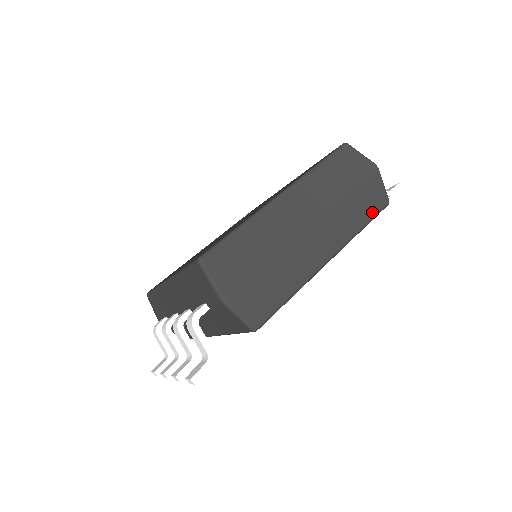
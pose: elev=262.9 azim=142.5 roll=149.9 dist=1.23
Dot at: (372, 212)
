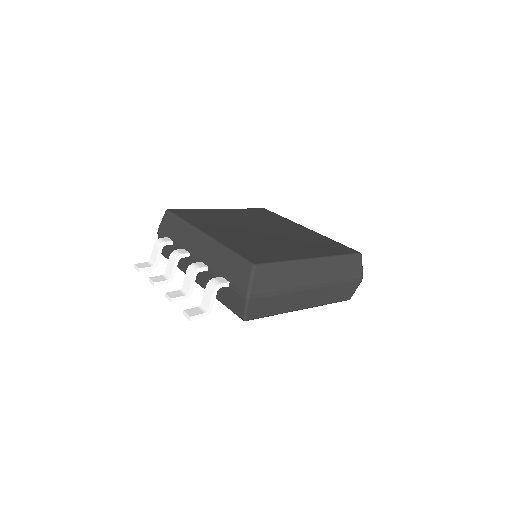
Dot at: (339, 299)
